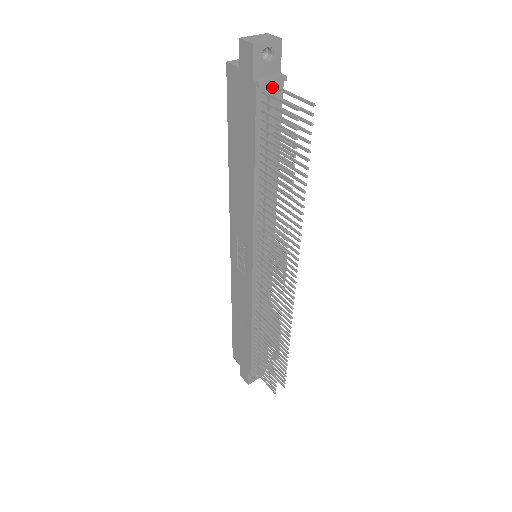
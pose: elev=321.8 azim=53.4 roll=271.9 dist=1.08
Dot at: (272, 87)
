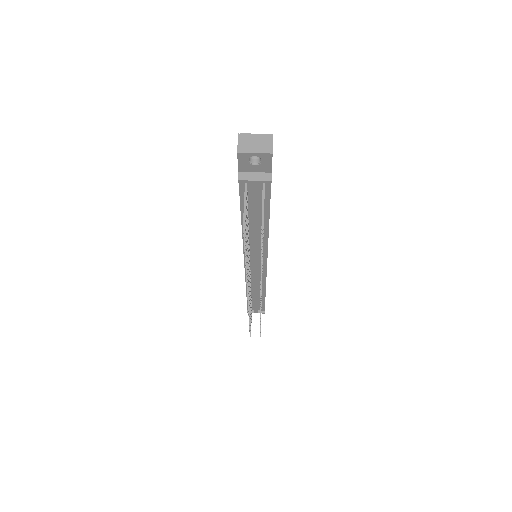
Dot at: (254, 184)
